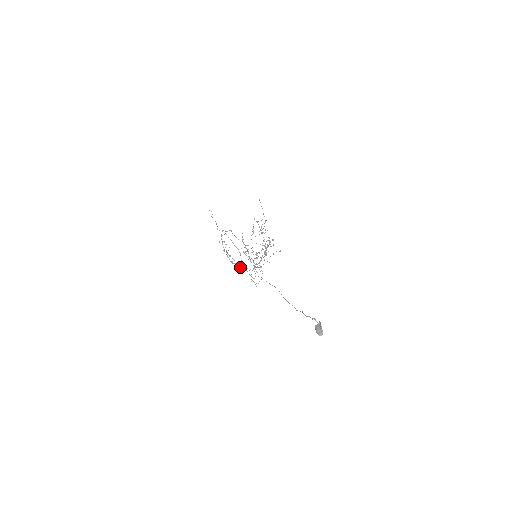
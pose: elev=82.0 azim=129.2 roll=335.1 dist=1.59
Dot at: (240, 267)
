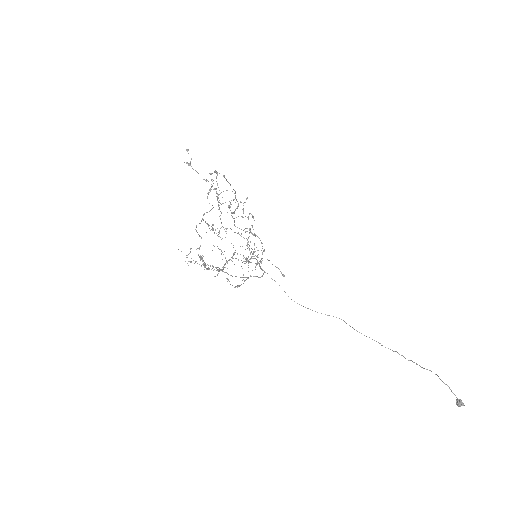
Dot at: (243, 279)
